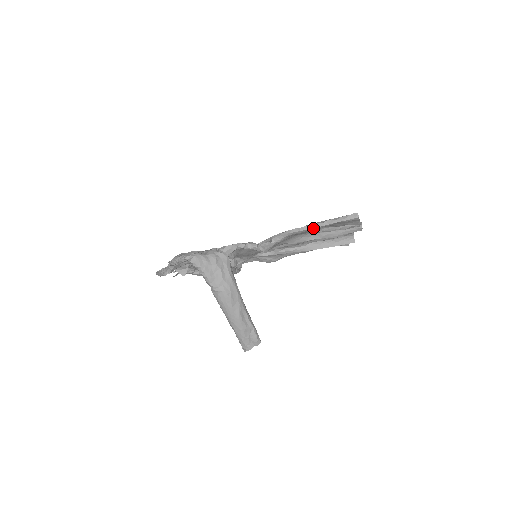
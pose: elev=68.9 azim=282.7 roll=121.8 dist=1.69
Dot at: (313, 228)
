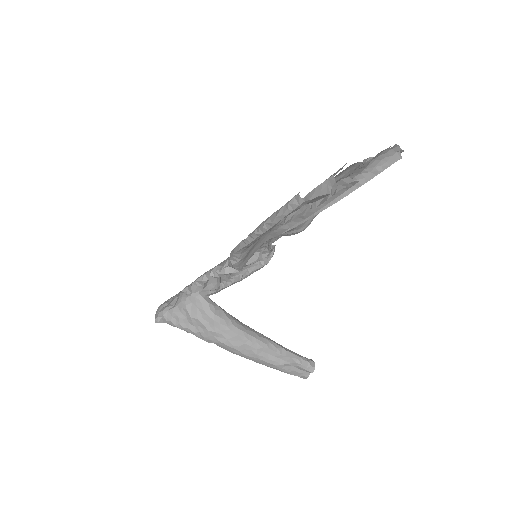
Dot at: (259, 236)
